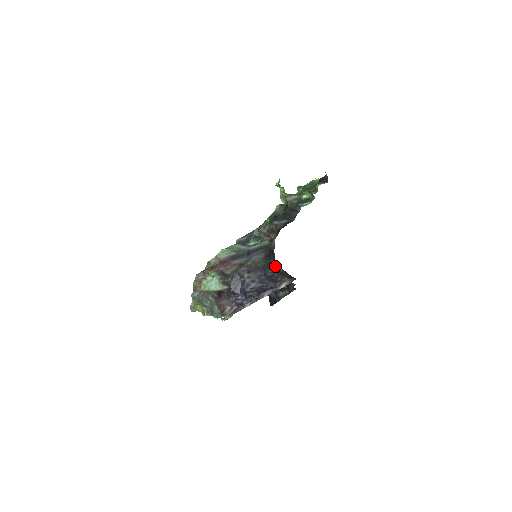
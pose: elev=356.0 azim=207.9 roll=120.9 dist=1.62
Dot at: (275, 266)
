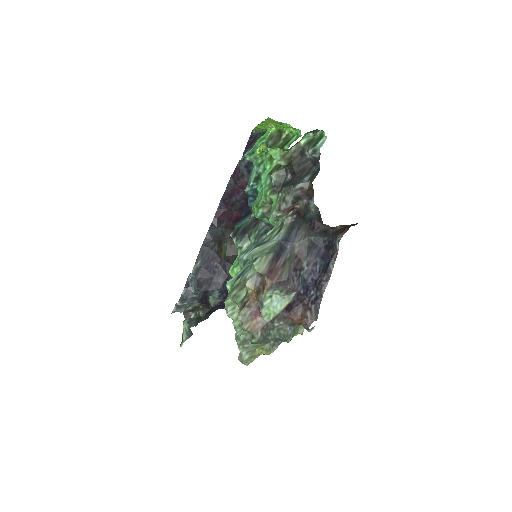
Dot at: (331, 228)
